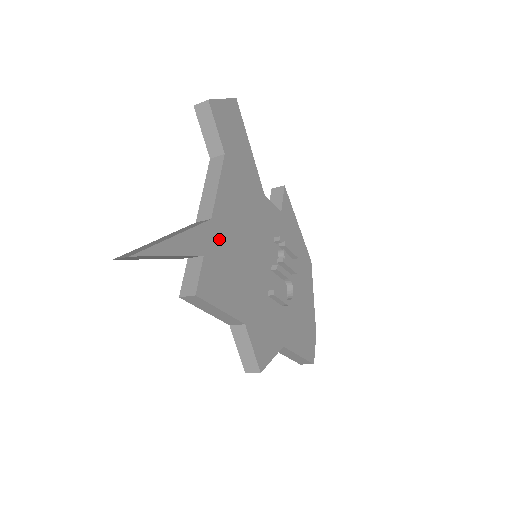
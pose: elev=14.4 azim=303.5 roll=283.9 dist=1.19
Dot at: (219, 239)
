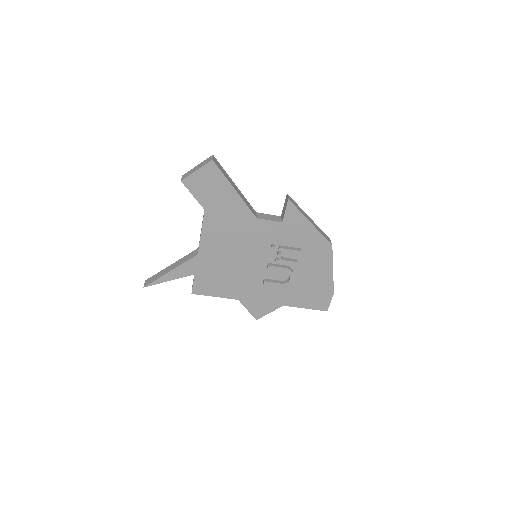
Dot at: (207, 263)
